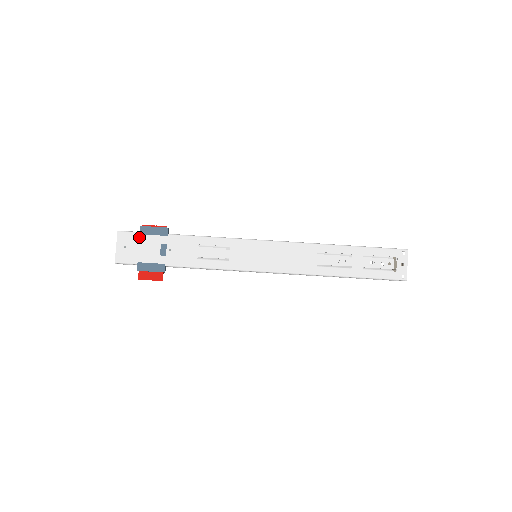
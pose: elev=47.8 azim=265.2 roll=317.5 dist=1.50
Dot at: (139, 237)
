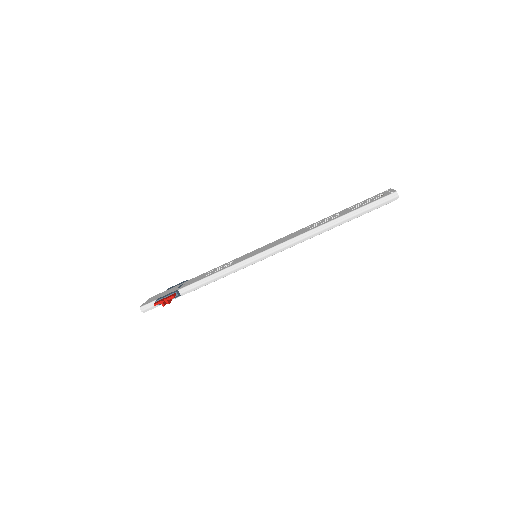
Dot at: (164, 292)
